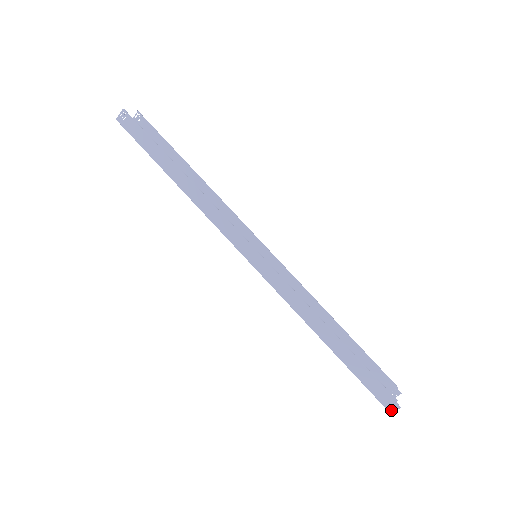
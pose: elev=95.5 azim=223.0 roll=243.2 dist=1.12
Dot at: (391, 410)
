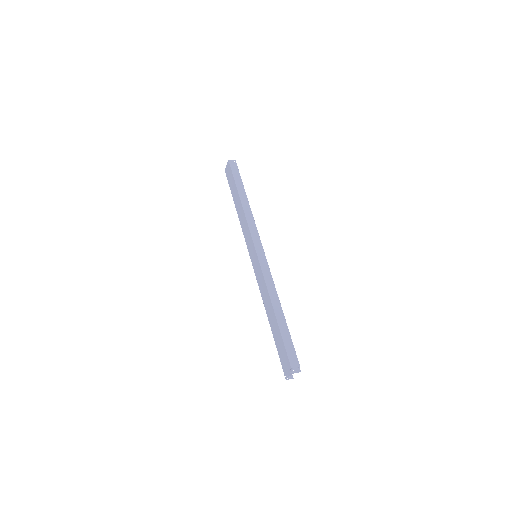
Dot at: (294, 371)
